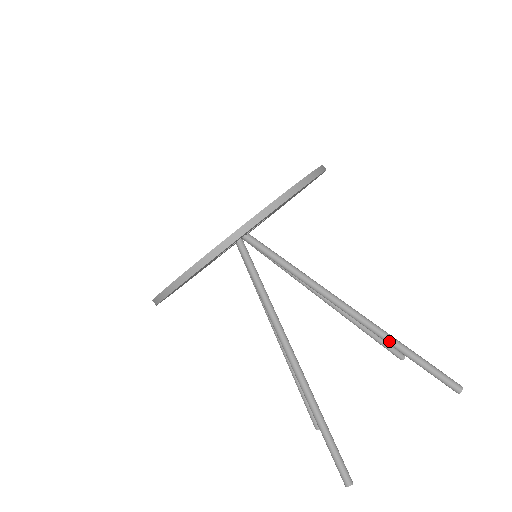
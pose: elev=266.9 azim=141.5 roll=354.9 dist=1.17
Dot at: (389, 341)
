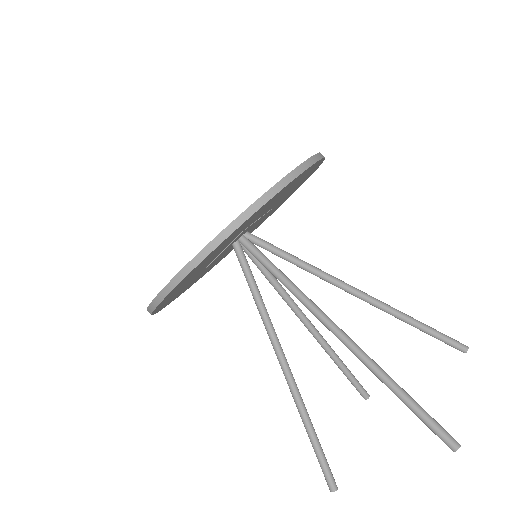
Dot at: (377, 377)
